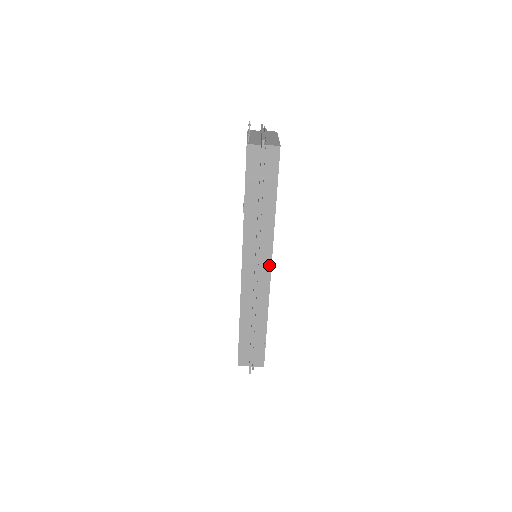
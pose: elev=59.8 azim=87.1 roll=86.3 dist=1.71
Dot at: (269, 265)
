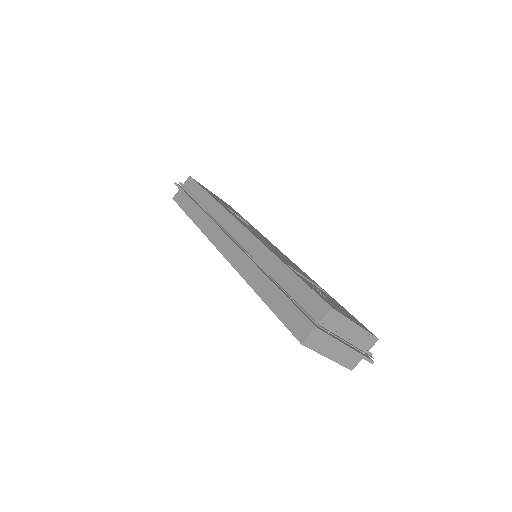
Dot at: (238, 225)
